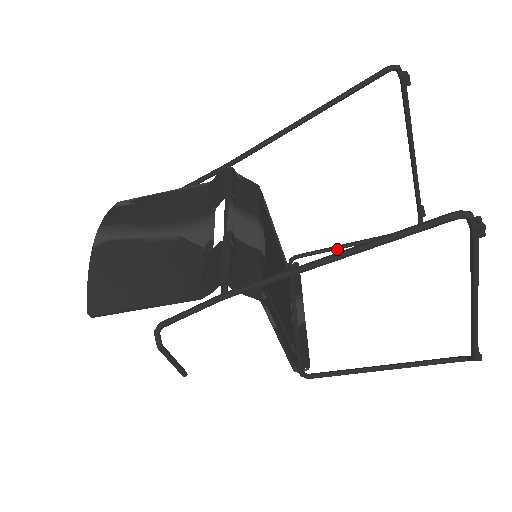
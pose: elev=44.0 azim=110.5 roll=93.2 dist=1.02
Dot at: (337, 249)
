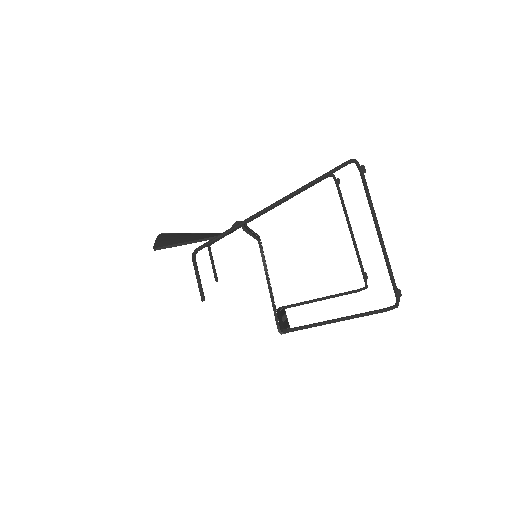
Dot at: (311, 302)
